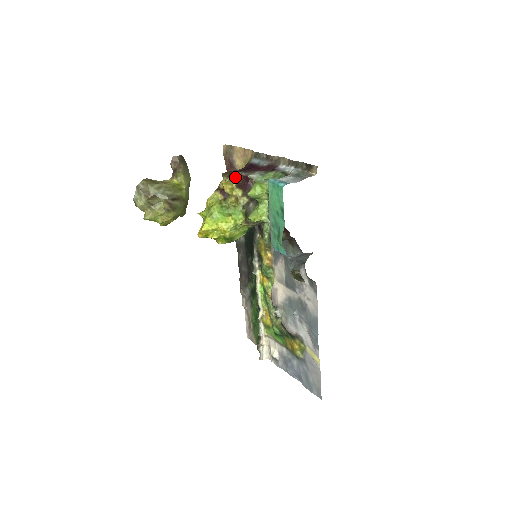
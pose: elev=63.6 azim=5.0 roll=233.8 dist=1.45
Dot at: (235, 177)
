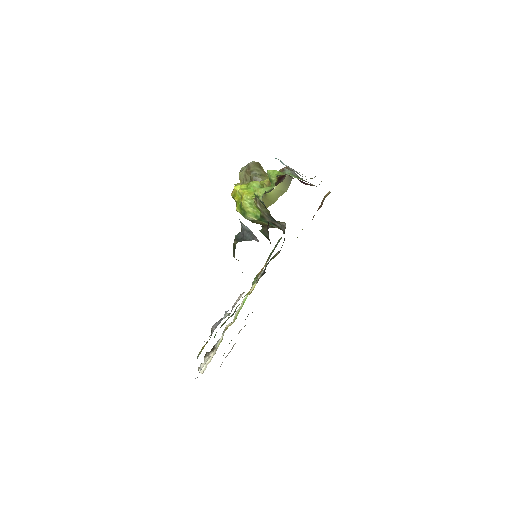
Dot at: occluded
